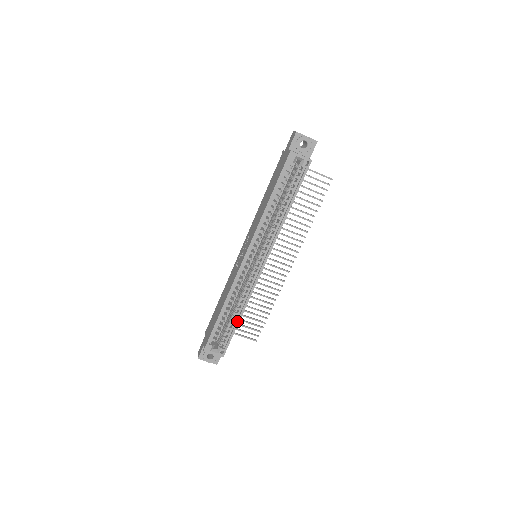
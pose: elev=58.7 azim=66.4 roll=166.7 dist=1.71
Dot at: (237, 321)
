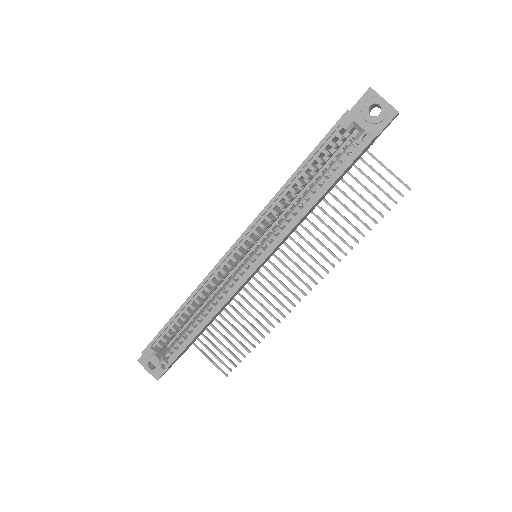
Dot at: (195, 333)
